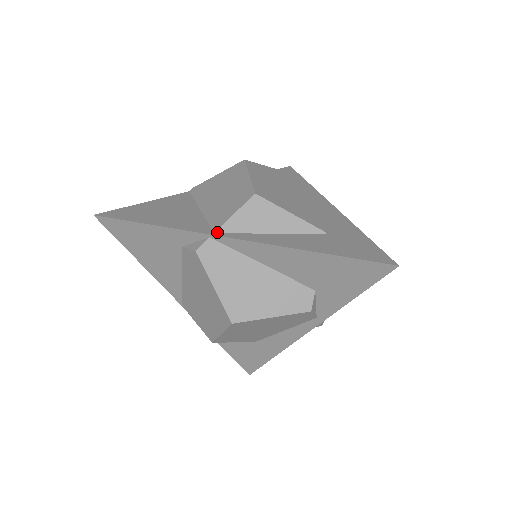
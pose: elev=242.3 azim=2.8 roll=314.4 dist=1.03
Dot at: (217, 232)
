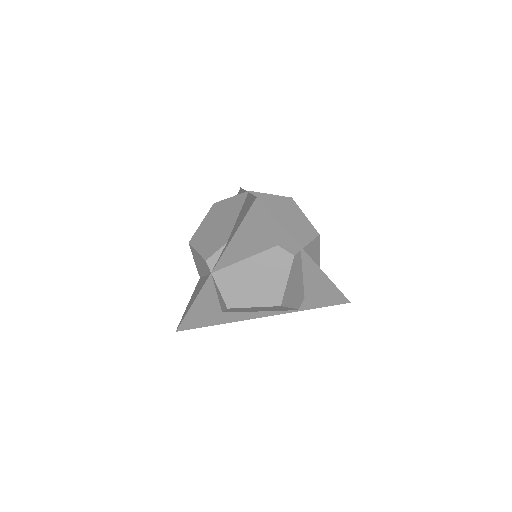
Dot at: (304, 249)
